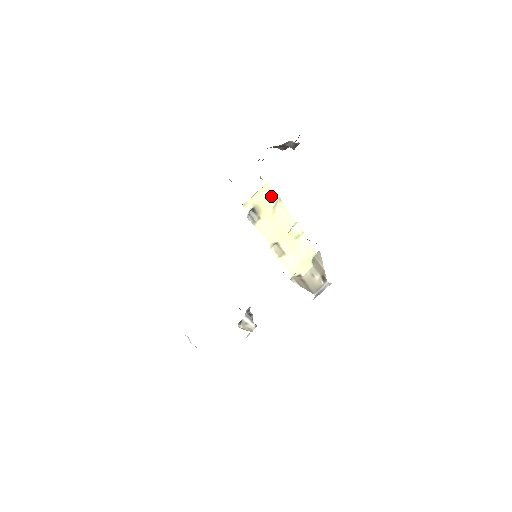
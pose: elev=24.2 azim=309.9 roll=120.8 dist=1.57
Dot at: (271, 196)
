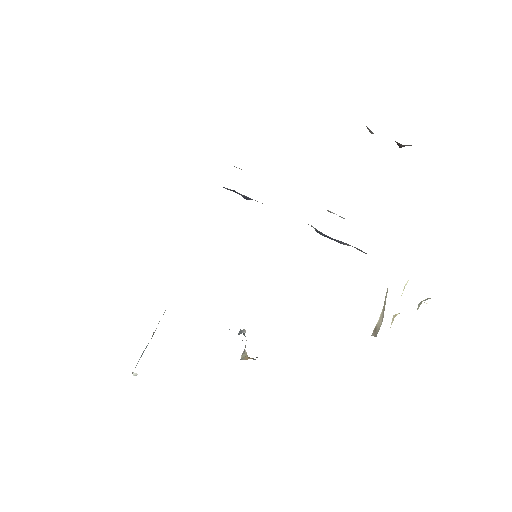
Dot at: occluded
